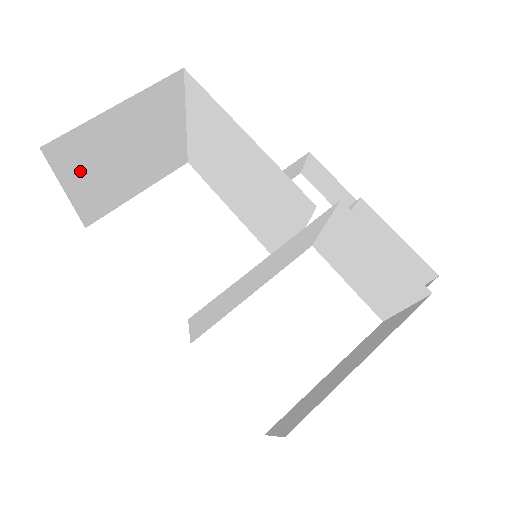
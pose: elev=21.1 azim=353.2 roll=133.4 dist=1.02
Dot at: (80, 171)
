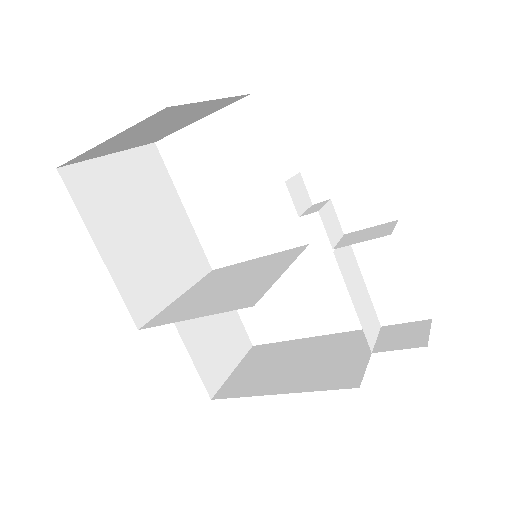
Dot at: (112, 149)
